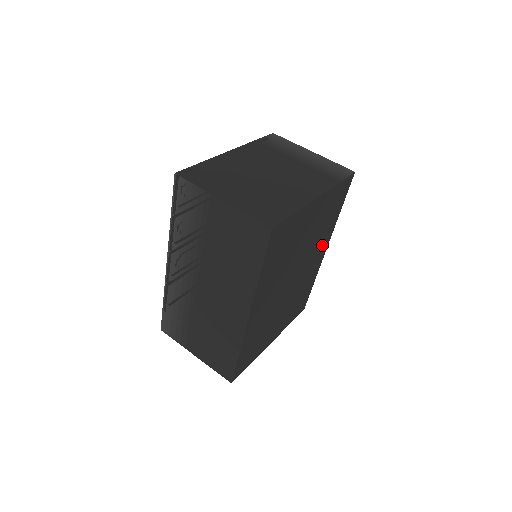
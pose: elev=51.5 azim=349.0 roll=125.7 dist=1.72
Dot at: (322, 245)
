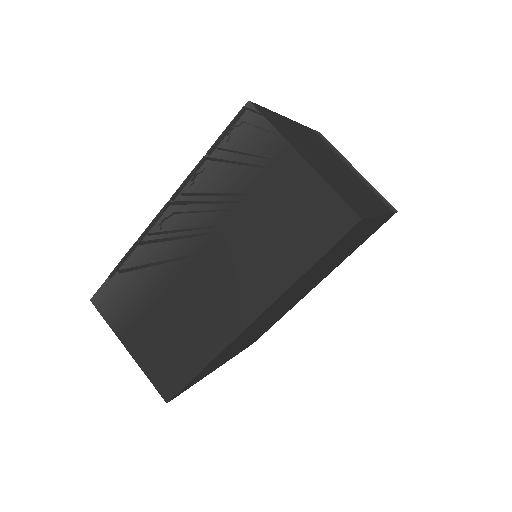
Dot at: (324, 276)
